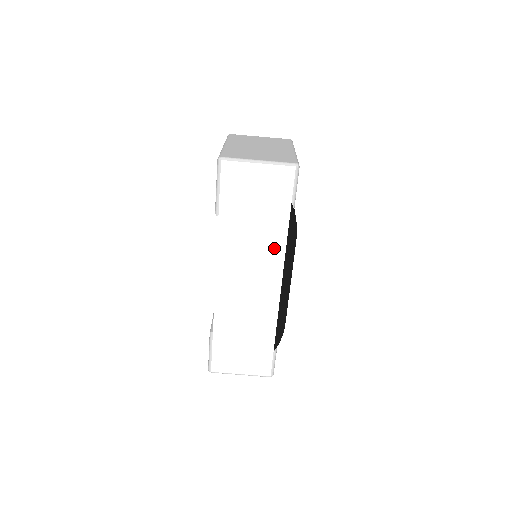
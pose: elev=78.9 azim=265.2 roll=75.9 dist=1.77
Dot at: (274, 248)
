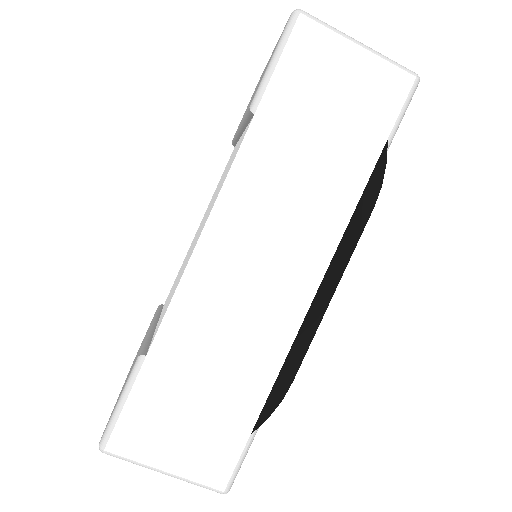
Dot at: (329, 213)
